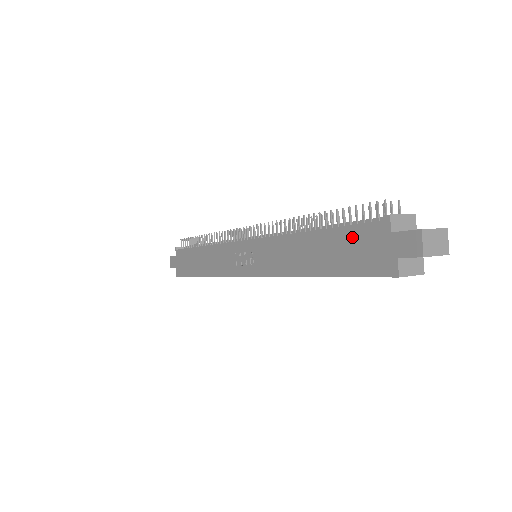
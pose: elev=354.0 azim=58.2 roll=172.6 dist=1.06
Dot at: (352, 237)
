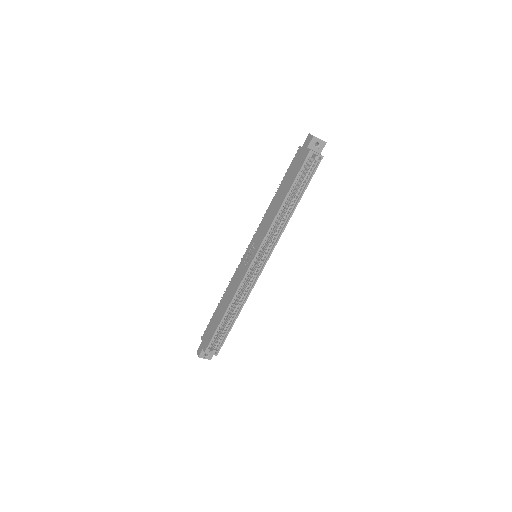
Dot at: (291, 168)
